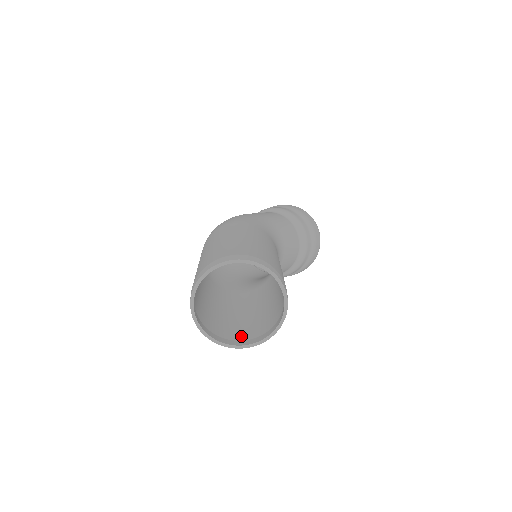
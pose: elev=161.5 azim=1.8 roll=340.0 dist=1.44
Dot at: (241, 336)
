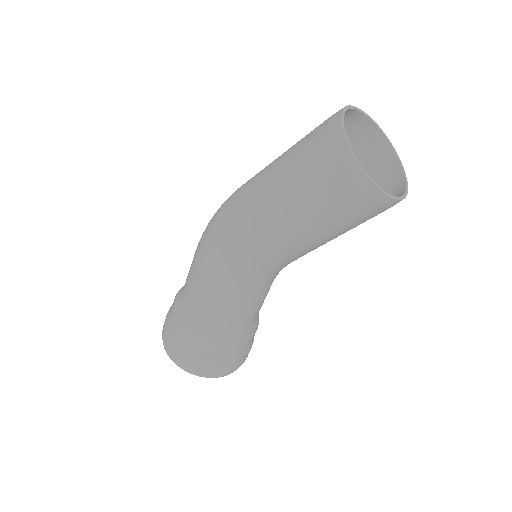
Dot at: (349, 189)
